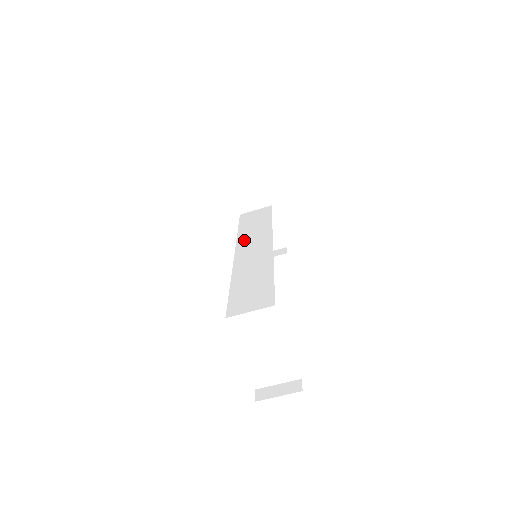
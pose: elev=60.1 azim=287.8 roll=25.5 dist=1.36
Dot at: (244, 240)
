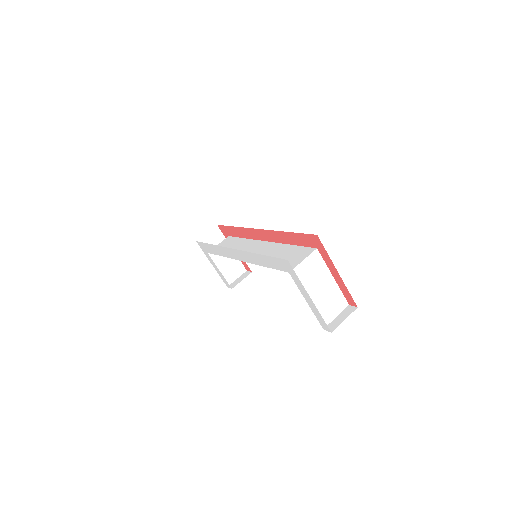
Dot at: occluded
